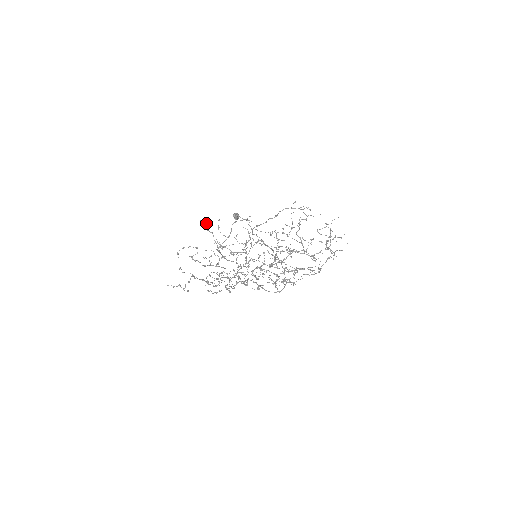
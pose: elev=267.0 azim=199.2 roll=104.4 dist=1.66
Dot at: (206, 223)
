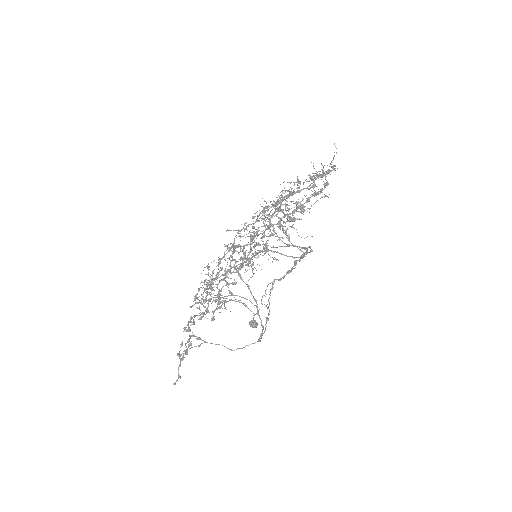
Dot at: (196, 302)
